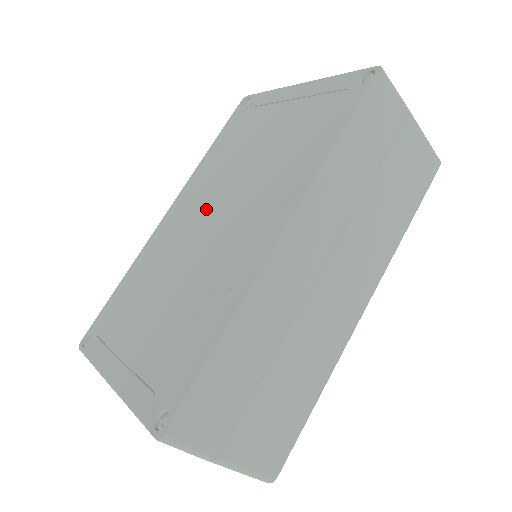
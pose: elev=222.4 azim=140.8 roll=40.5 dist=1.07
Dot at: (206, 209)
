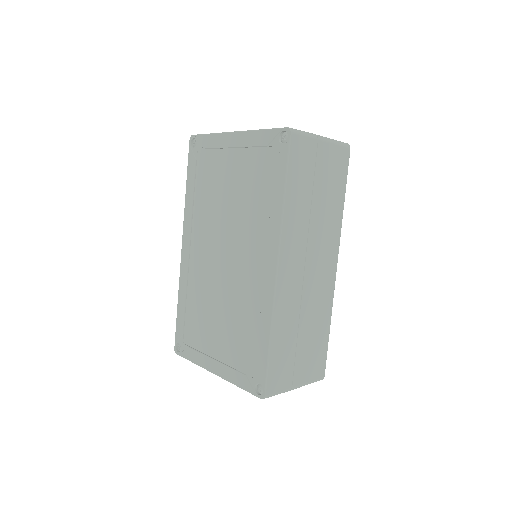
Dot at: (213, 246)
